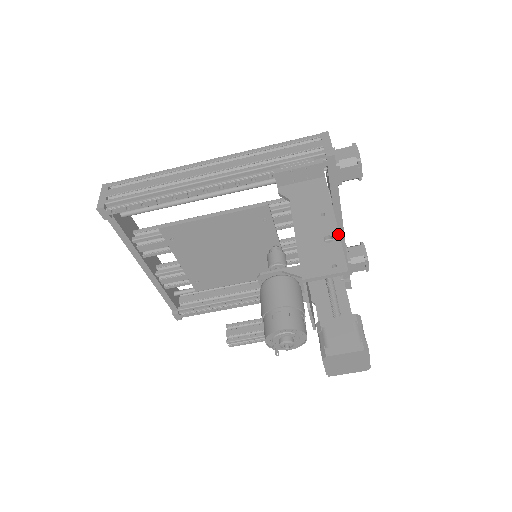
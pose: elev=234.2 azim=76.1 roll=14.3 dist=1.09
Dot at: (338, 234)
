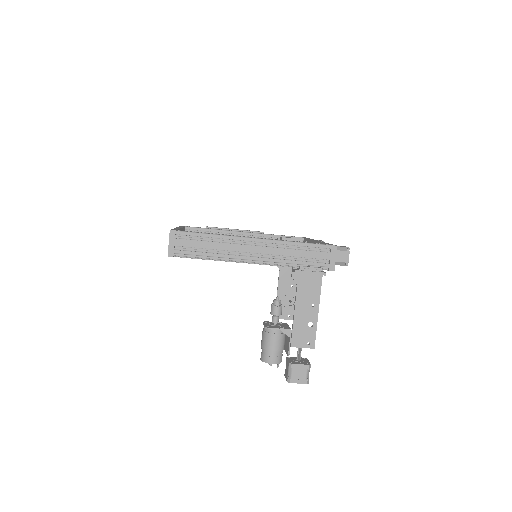
Dot at: occluded
